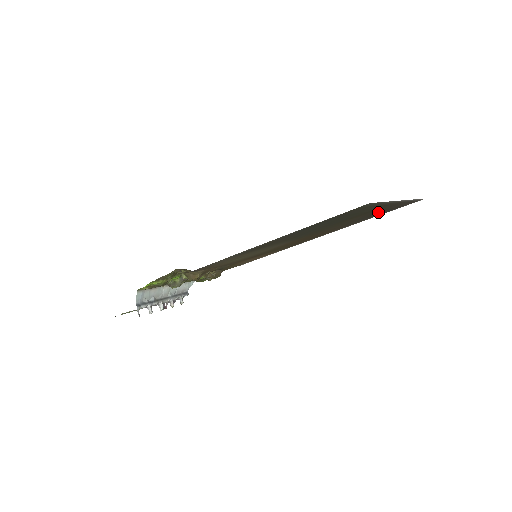
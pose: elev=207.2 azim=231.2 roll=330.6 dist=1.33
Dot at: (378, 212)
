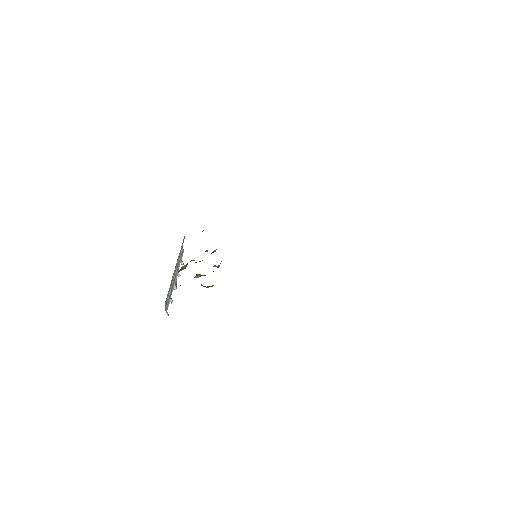
Dot at: occluded
